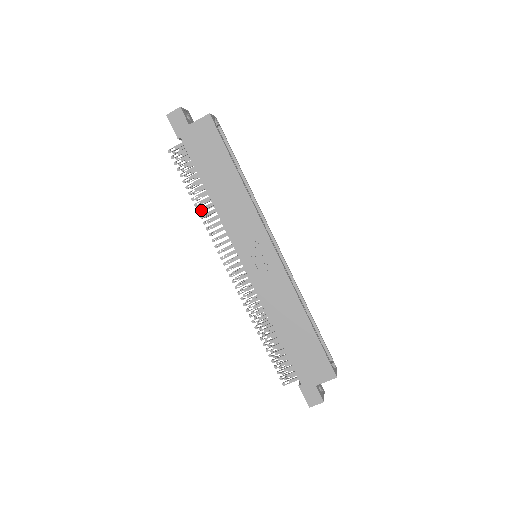
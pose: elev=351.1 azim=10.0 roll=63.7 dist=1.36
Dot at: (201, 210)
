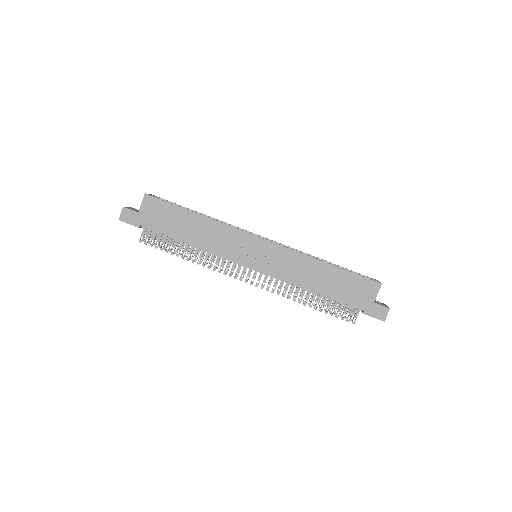
Dot at: occluded
